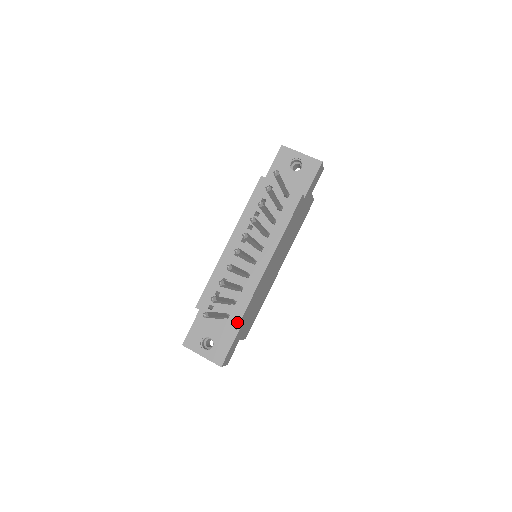
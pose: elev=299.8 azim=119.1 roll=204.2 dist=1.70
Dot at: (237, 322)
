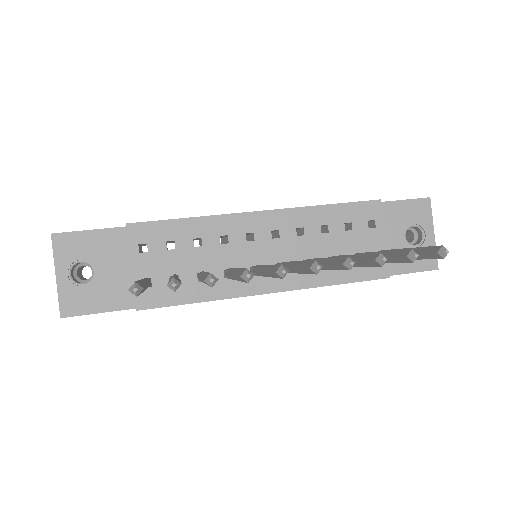
Dot at: (148, 305)
